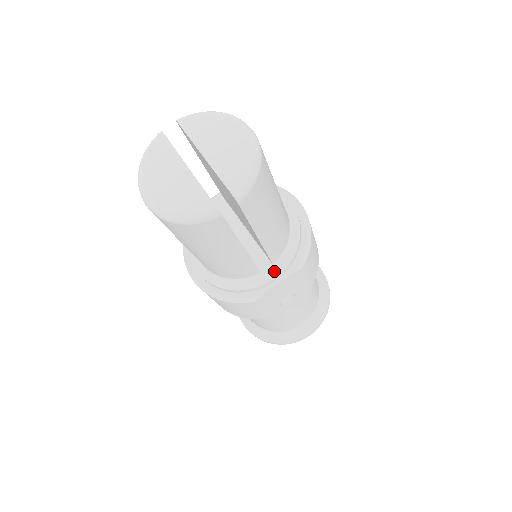
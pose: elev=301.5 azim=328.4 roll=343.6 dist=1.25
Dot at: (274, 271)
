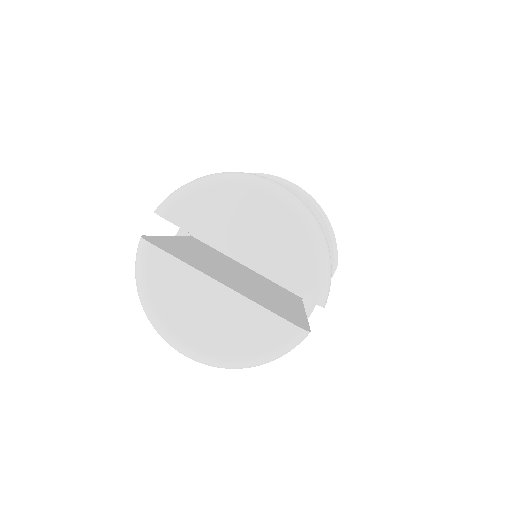
Dot at: occluded
